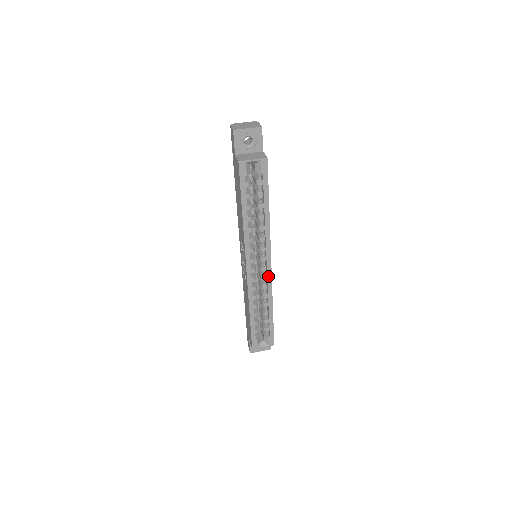
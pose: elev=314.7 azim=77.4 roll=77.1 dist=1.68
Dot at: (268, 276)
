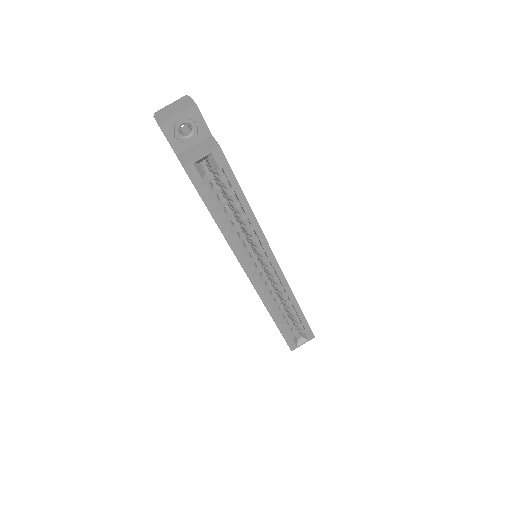
Dot at: (279, 276)
